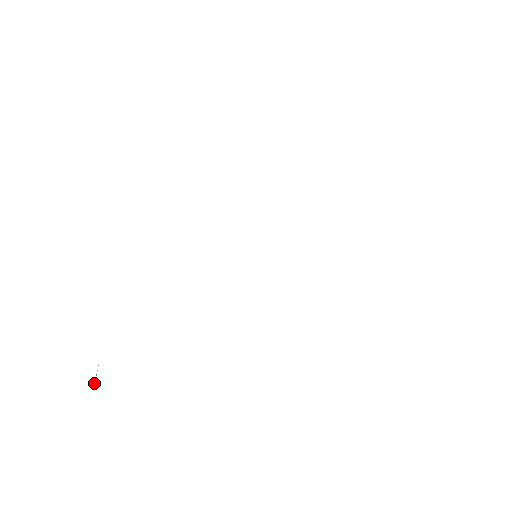
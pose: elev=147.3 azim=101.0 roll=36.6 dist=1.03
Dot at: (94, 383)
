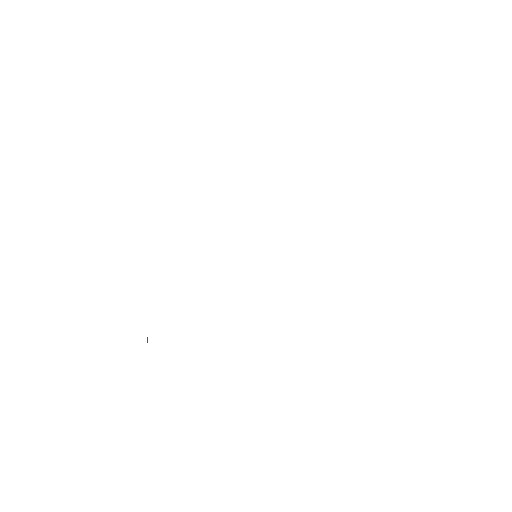
Dot at: (147, 340)
